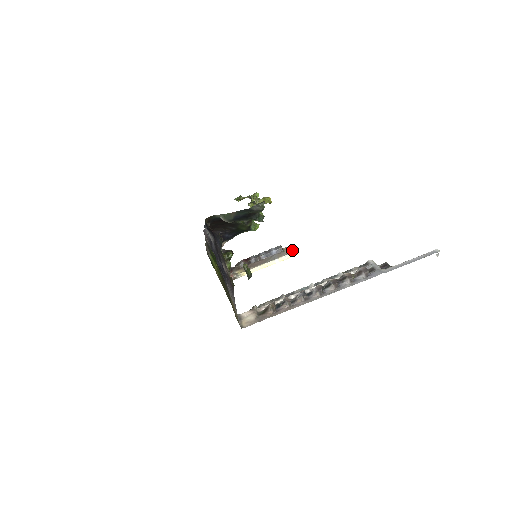
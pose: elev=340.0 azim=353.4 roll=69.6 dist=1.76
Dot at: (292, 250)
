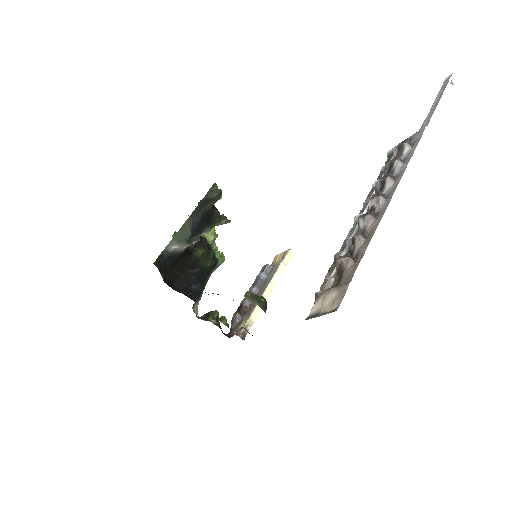
Dot at: (282, 255)
